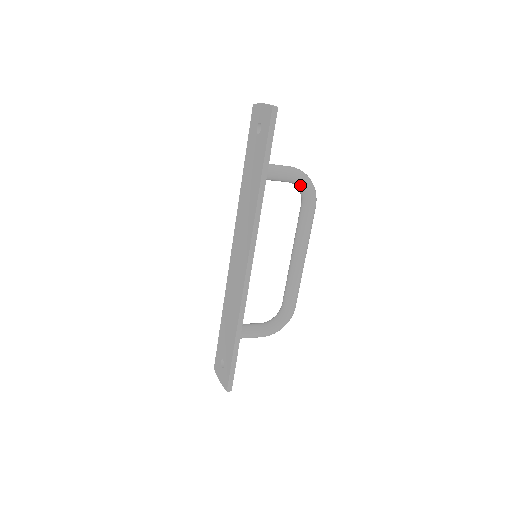
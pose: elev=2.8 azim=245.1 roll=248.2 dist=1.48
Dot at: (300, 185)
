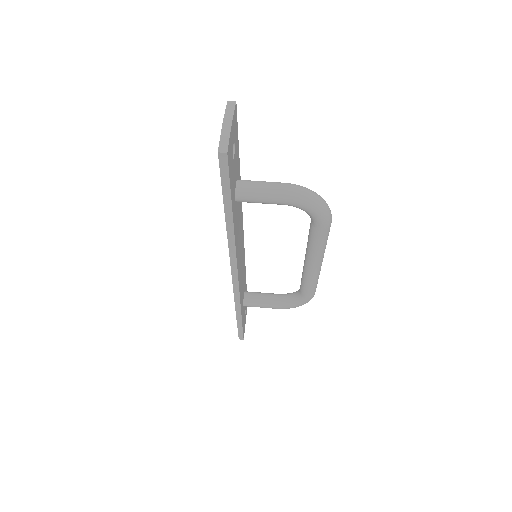
Dot at: (300, 208)
